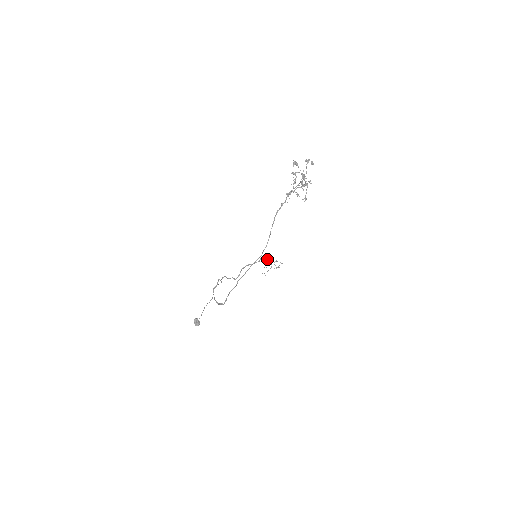
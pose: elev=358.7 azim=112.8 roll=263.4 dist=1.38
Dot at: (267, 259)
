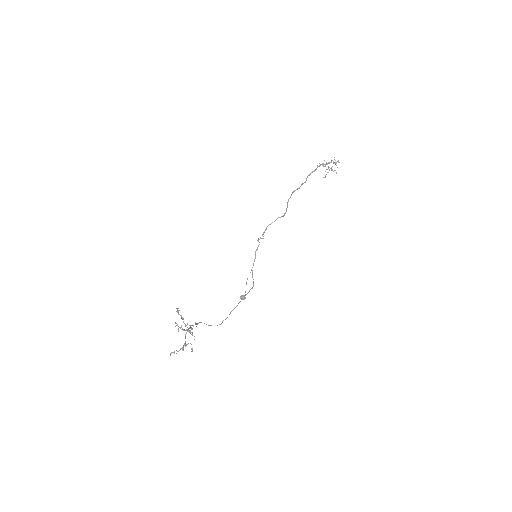
Dot at: (319, 165)
